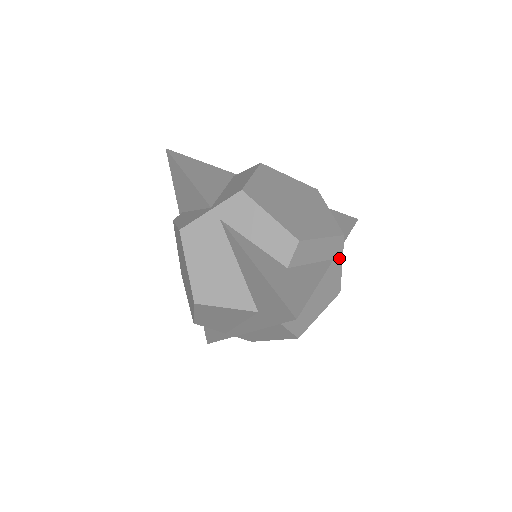
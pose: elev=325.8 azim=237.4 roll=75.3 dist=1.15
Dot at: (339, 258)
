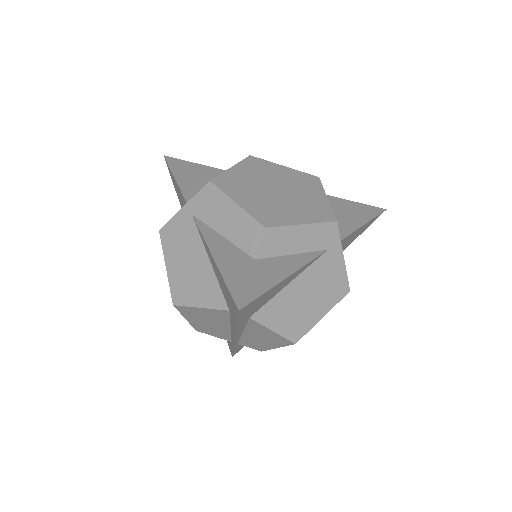
Dot at: (336, 249)
